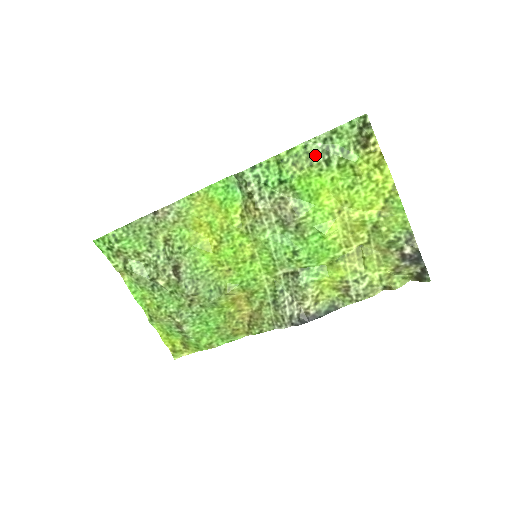
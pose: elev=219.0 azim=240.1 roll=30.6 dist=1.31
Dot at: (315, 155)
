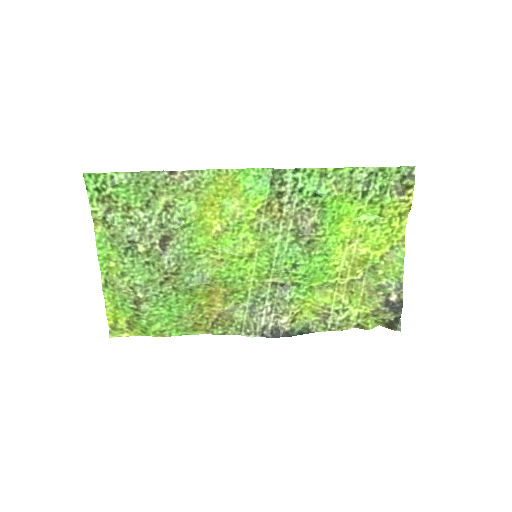
Dot at: (357, 183)
